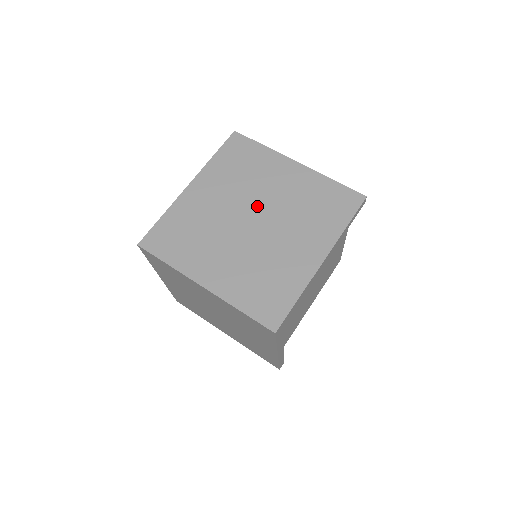
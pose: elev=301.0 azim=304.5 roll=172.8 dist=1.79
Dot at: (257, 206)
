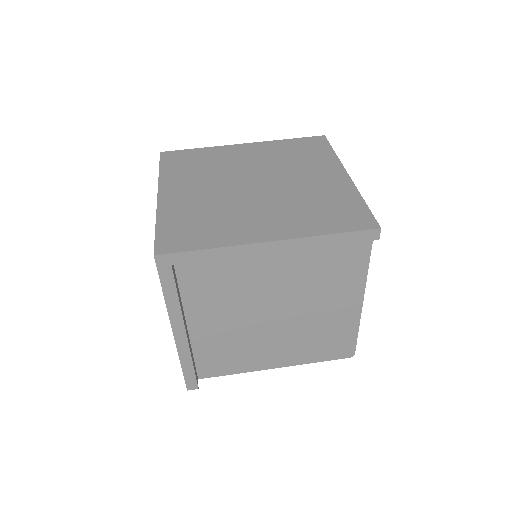
Dot at: (272, 179)
